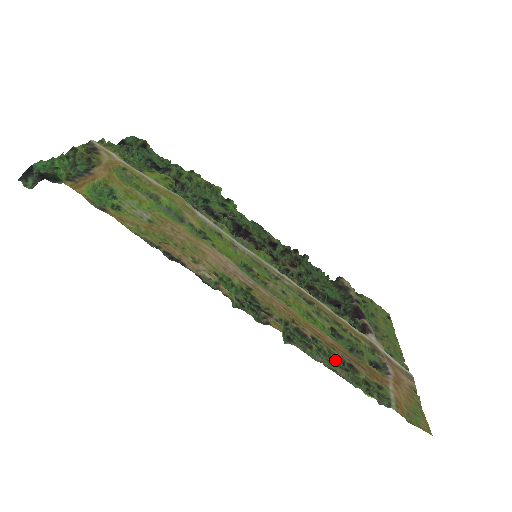
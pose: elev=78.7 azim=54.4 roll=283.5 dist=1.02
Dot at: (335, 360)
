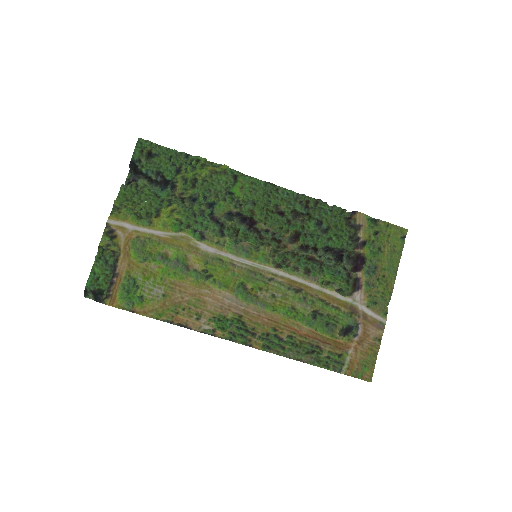
Dot at: (304, 348)
